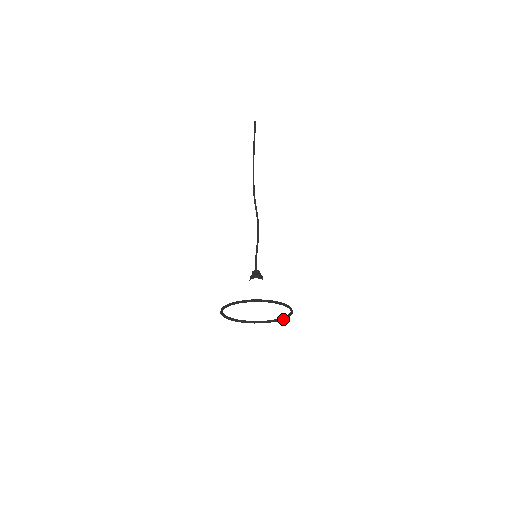
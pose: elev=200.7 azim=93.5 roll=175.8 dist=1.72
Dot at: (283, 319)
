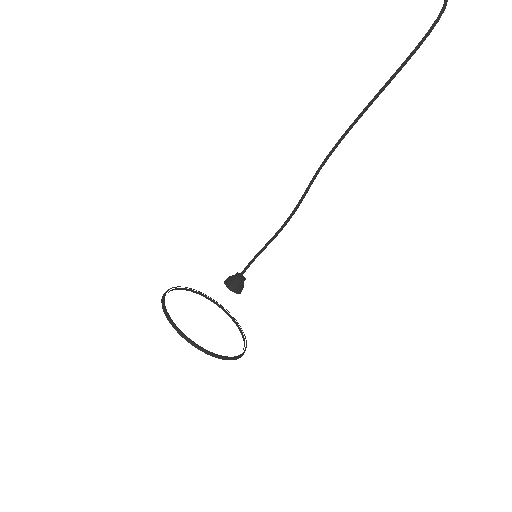
Dot at: (225, 311)
